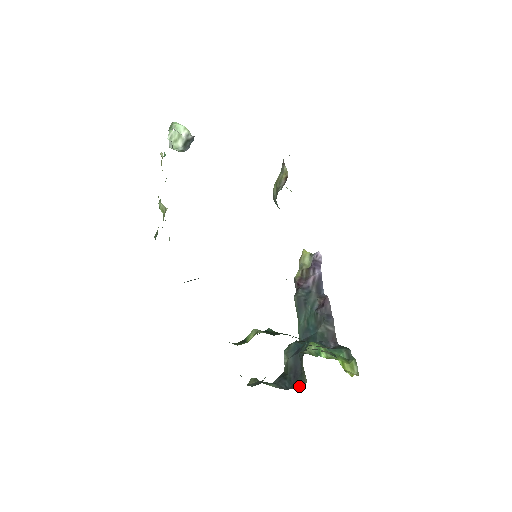
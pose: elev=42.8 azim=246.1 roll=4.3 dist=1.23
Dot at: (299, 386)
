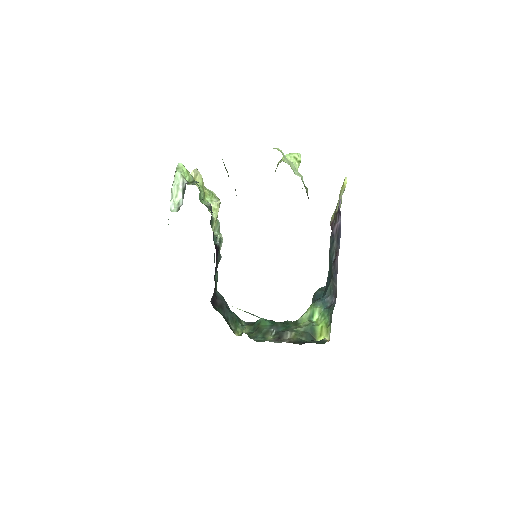
Dot at: occluded
